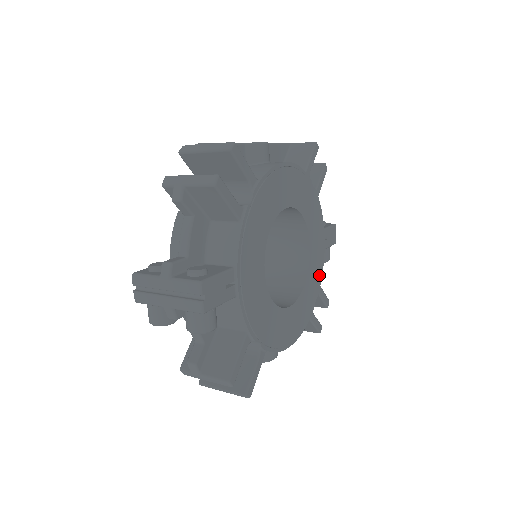
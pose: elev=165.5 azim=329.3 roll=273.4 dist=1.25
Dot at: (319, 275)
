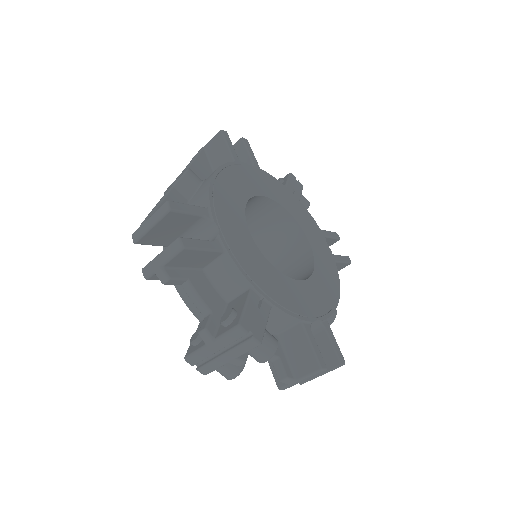
Dot at: (313, 224)
